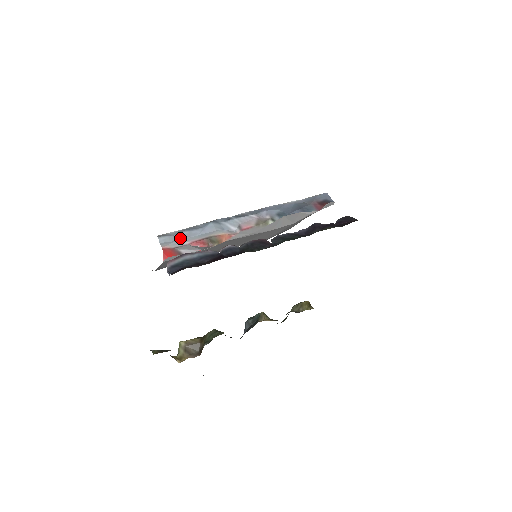
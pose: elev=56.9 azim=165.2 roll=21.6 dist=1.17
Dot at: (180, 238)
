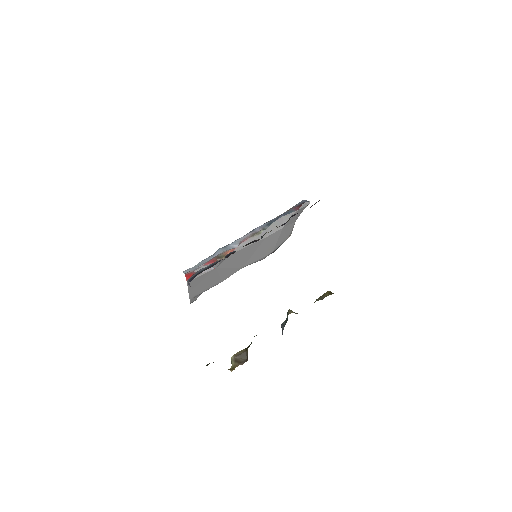
Dot at: (198, 266)
